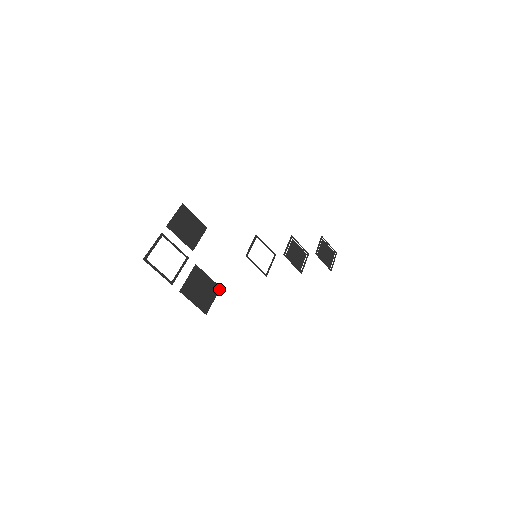
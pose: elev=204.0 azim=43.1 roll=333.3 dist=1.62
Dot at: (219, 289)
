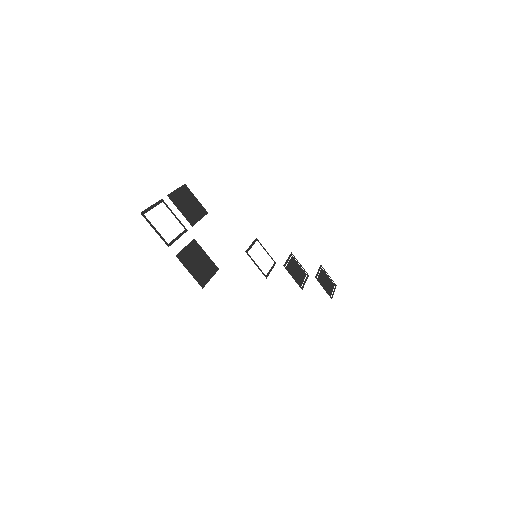
Dot at: (217, 270)
